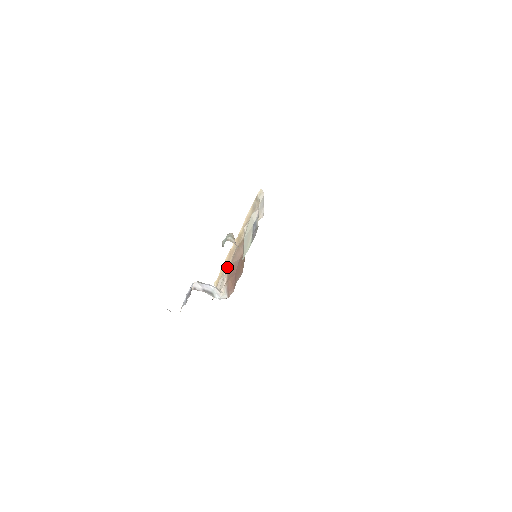
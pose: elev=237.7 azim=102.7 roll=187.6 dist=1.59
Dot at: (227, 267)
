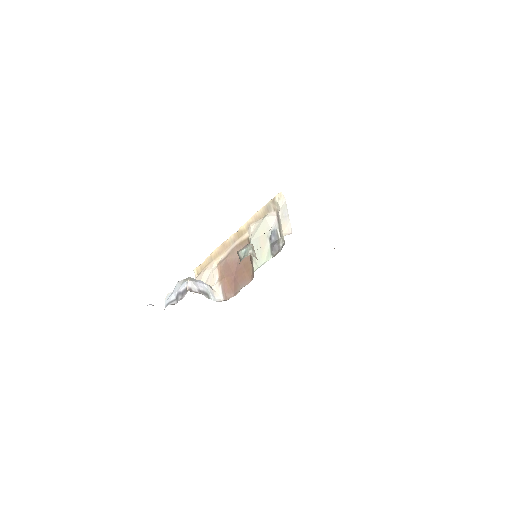
Dot at: (217, 260)
